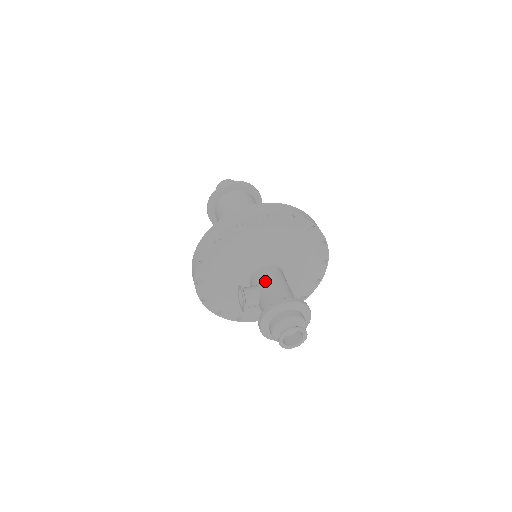
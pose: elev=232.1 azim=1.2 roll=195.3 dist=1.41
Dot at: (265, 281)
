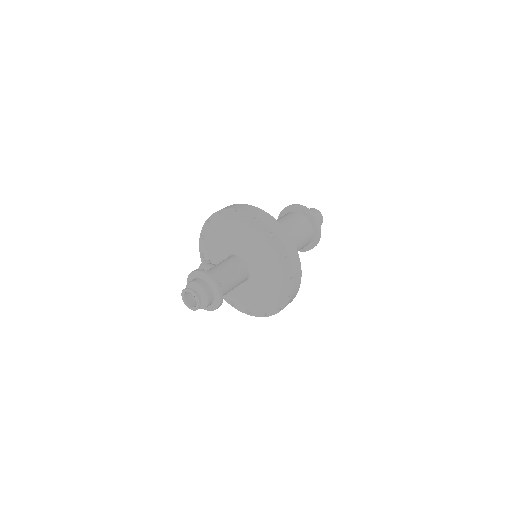
Dot at: (220, 262)
